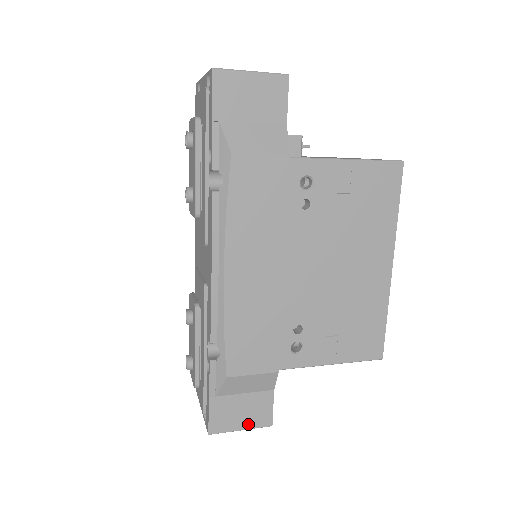
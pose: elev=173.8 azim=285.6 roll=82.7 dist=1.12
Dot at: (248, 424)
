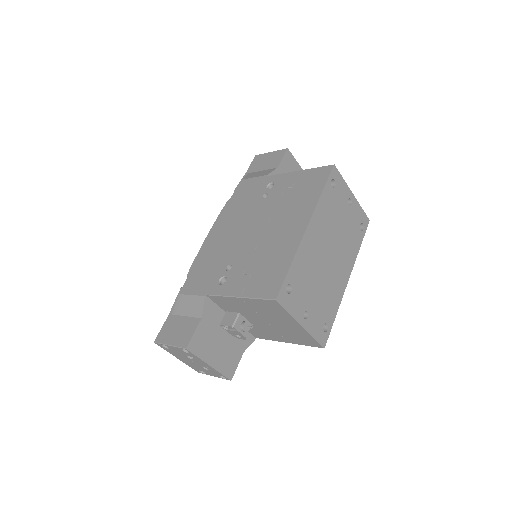
Dot at: (175, 341)
